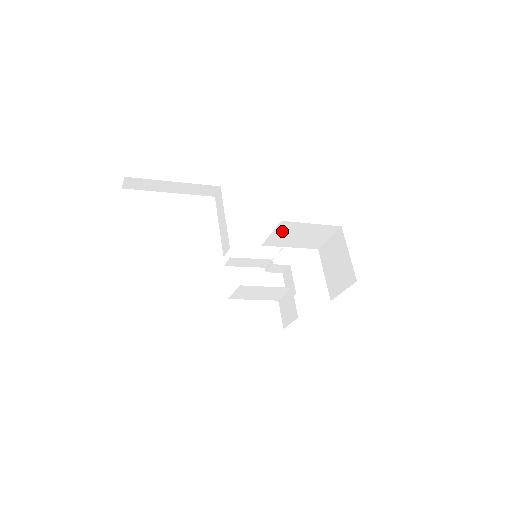
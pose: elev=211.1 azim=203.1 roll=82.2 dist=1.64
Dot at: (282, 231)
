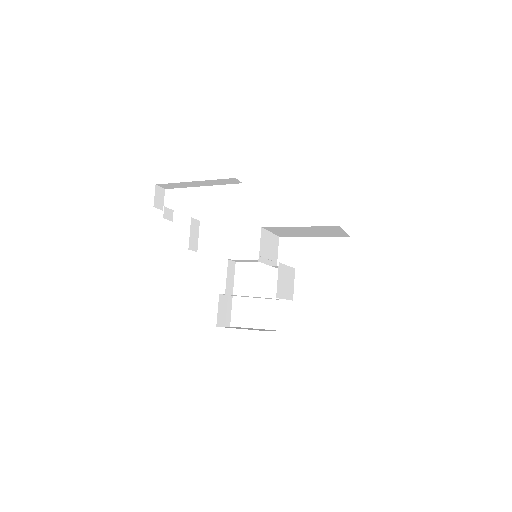
Dot at: (279, 230)
